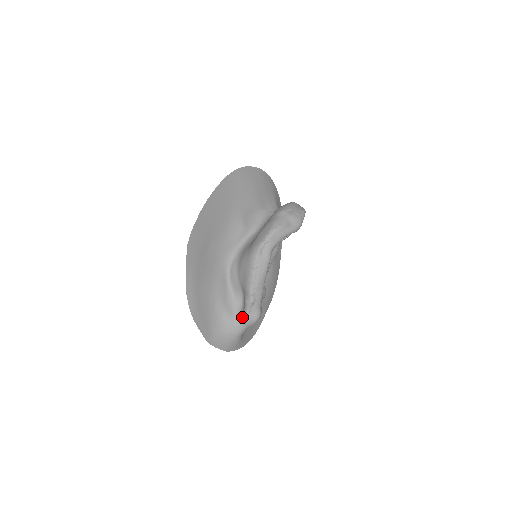
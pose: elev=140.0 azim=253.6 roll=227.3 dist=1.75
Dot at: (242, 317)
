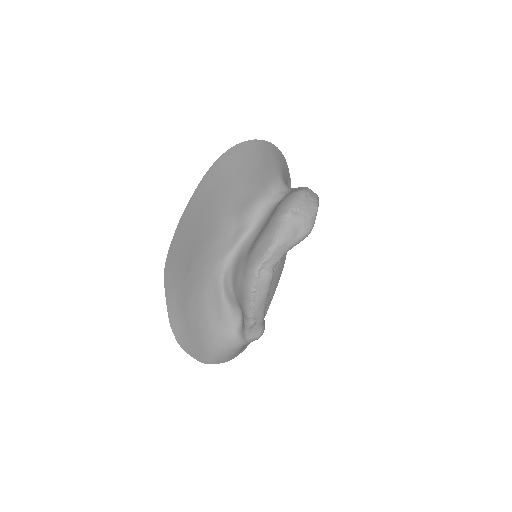
Dot at: (242, 334)
